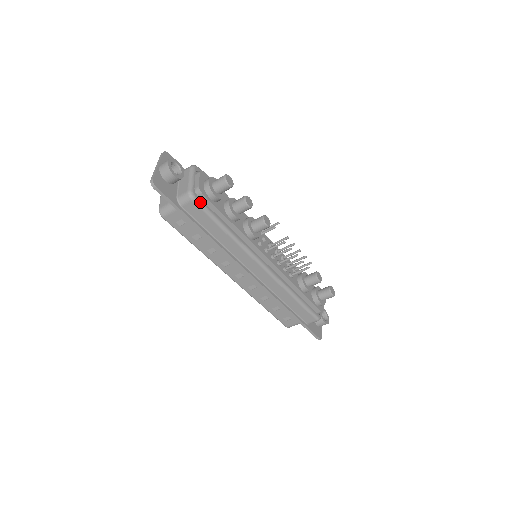
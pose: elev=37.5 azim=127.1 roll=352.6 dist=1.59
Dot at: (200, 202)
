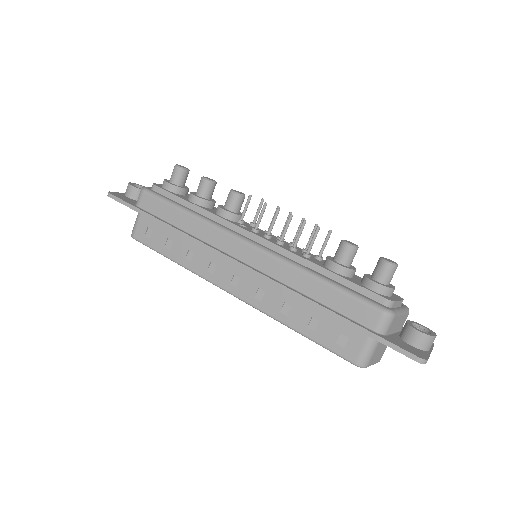
Dot at: (152, 192)
